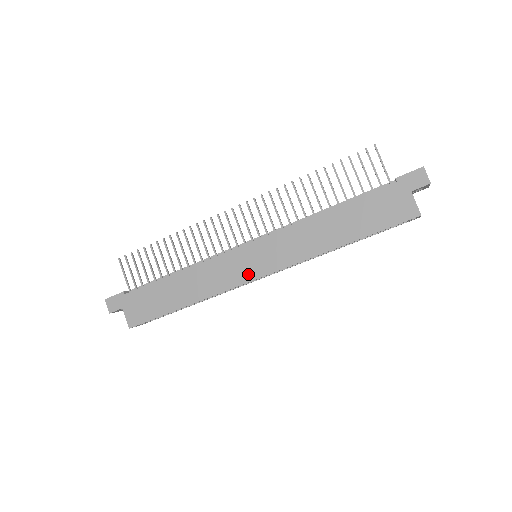
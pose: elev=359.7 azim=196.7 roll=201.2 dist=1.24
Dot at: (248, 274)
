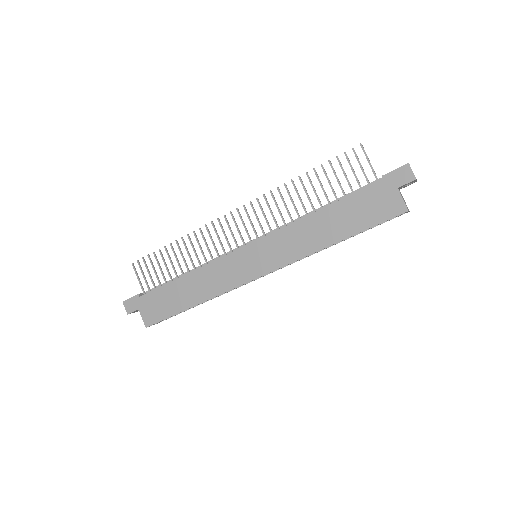
Dot at: (249, 274)
